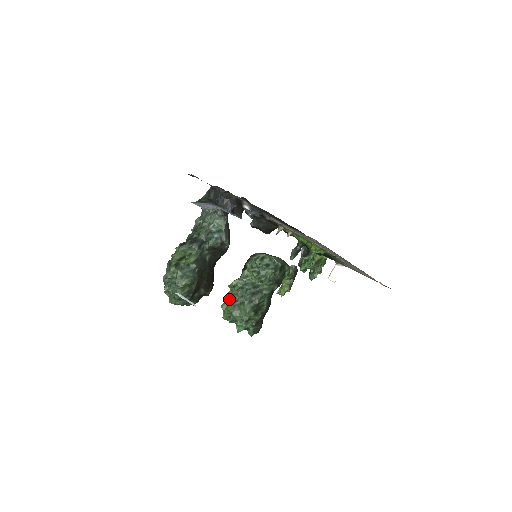
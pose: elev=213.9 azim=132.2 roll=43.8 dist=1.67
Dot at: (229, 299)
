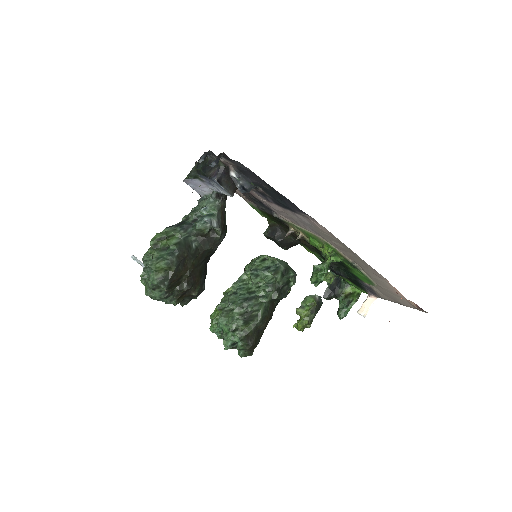
Dot at: (219, 305)
